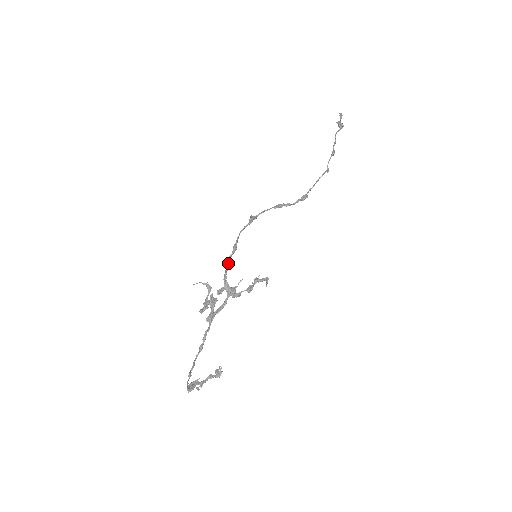
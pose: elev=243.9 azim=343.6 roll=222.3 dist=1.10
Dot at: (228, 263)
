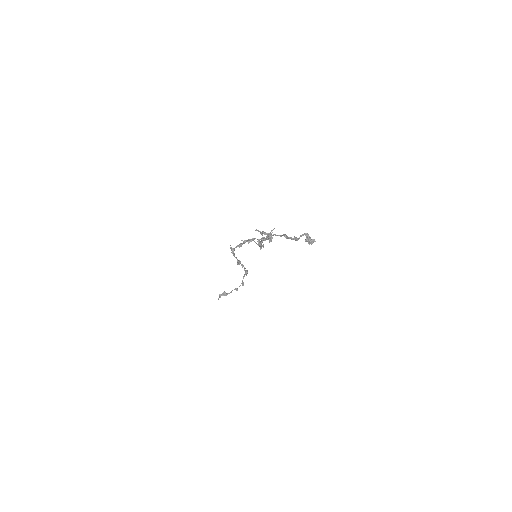
Dot at: occluded
